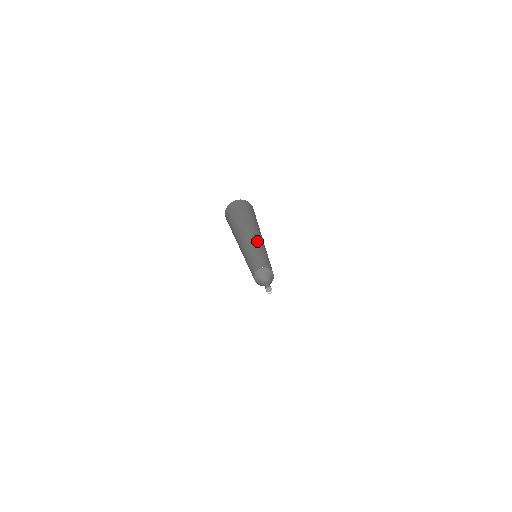
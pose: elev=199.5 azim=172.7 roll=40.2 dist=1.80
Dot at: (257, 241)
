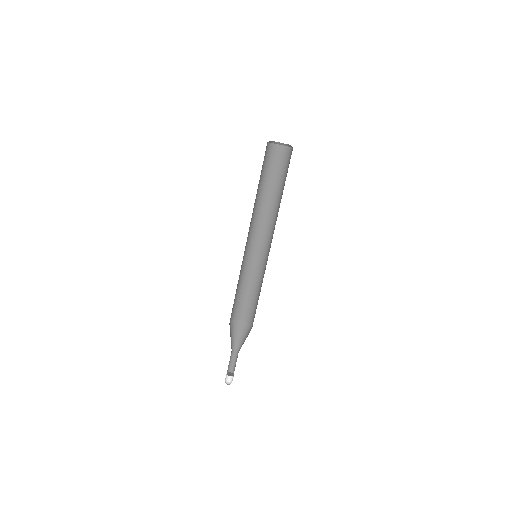
Dot at: (270, 245)
